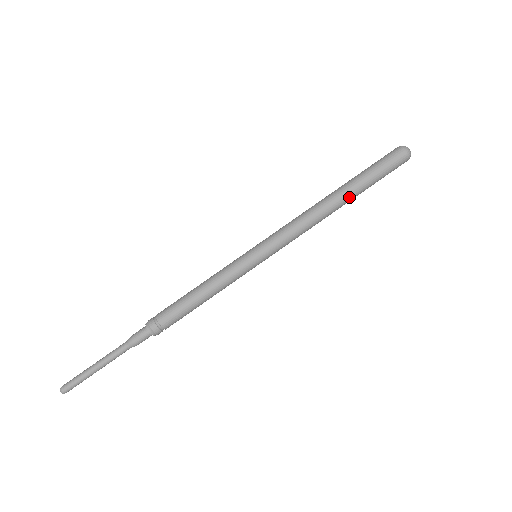
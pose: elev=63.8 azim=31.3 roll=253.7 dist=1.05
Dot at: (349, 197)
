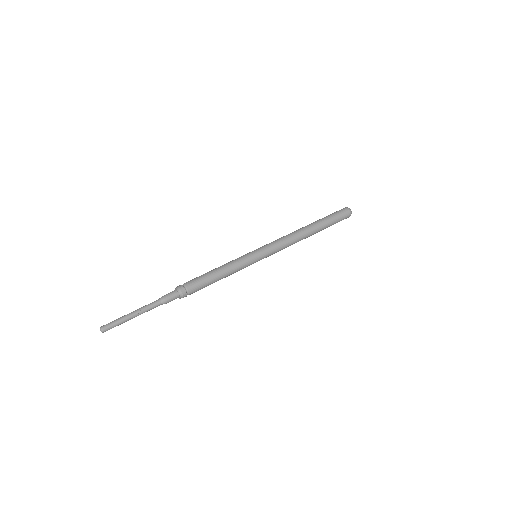
Dot at: occluded
